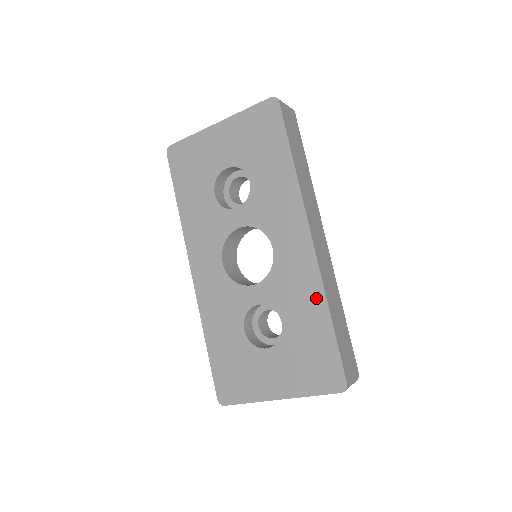
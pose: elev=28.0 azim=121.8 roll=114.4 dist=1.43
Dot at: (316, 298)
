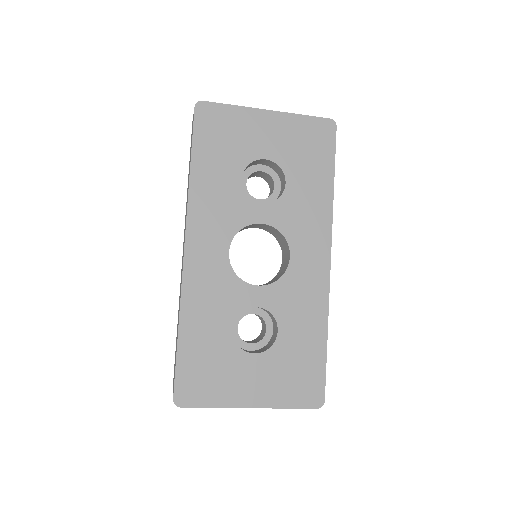
Dot at: (319, 316)
